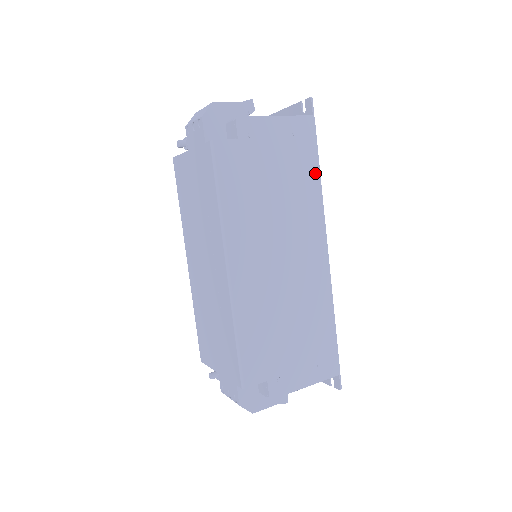
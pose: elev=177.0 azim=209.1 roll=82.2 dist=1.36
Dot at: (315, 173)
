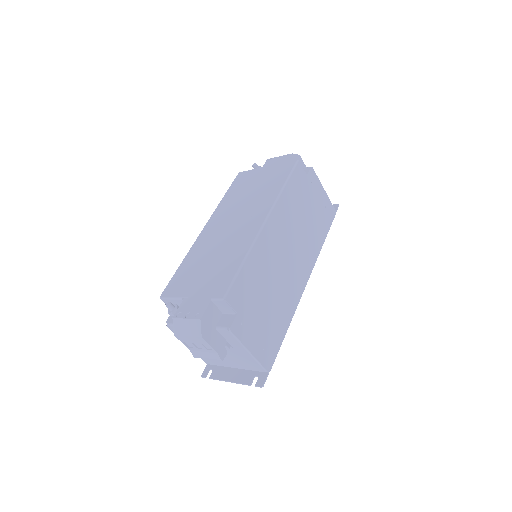
Dot at: (323, 237)
